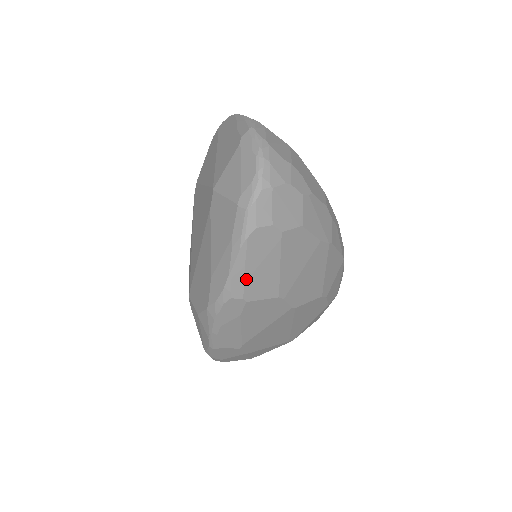
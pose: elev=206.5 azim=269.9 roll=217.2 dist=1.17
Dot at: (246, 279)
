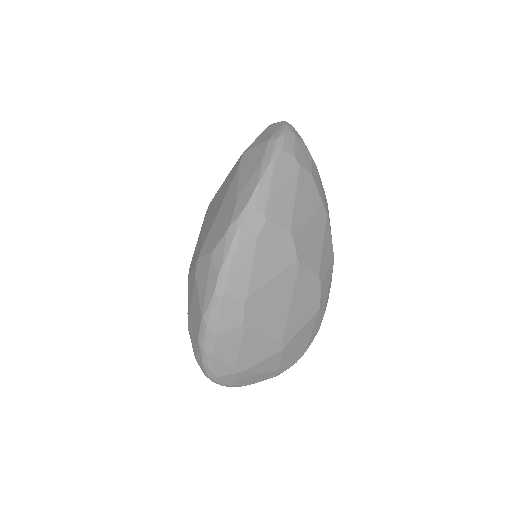
Dot at: (270, 194)
